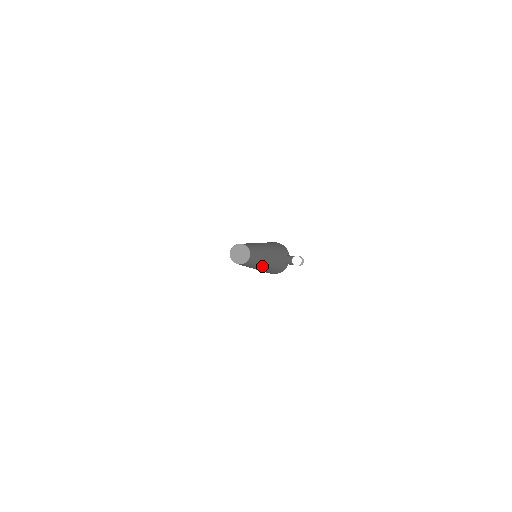
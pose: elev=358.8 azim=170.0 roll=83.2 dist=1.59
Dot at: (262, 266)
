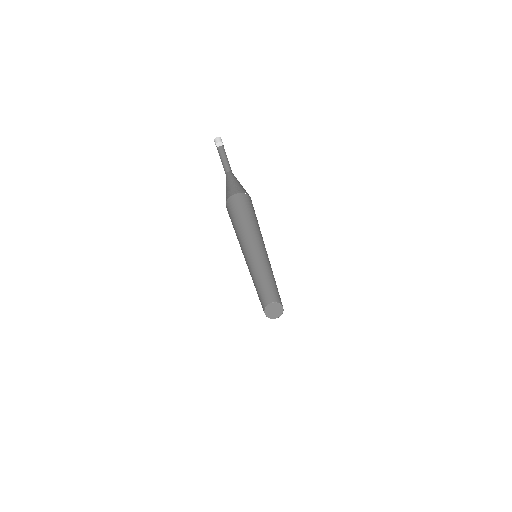
Dot at: occluded
